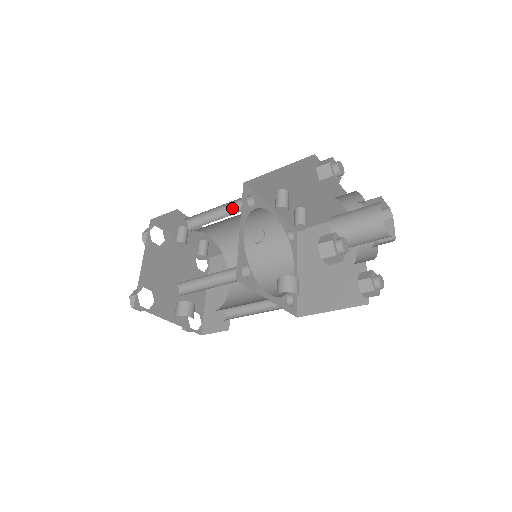
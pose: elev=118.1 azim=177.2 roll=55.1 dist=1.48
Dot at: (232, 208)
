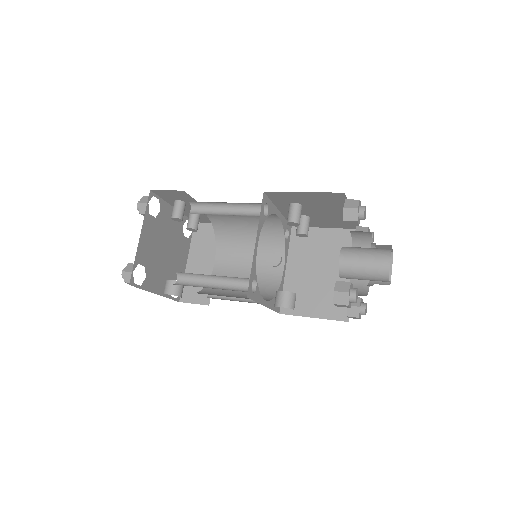
Dot at: (243, 207)
